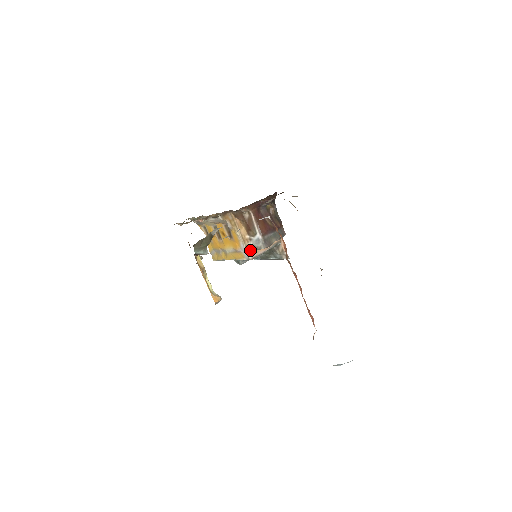
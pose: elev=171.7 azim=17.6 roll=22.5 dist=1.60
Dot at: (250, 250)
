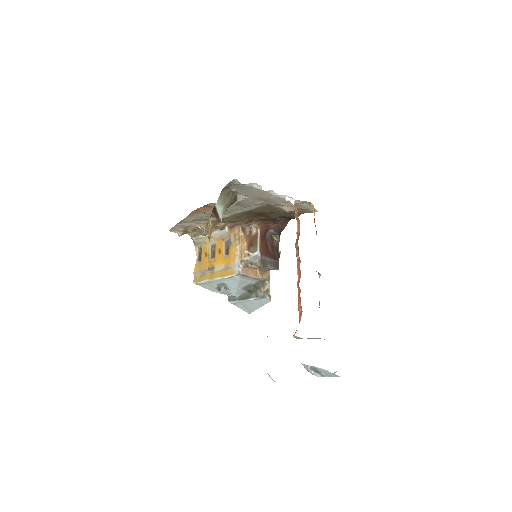
Dot at: (244, 265)
